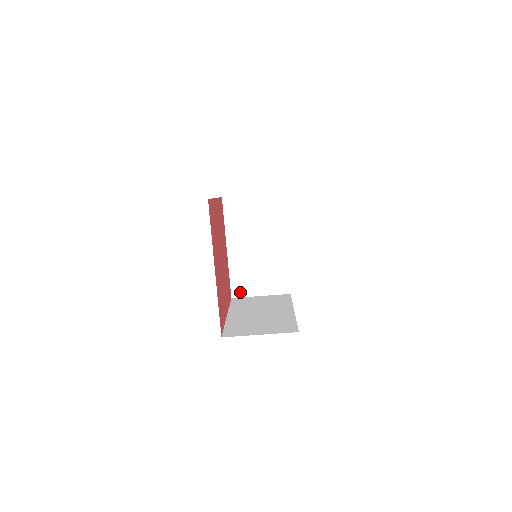
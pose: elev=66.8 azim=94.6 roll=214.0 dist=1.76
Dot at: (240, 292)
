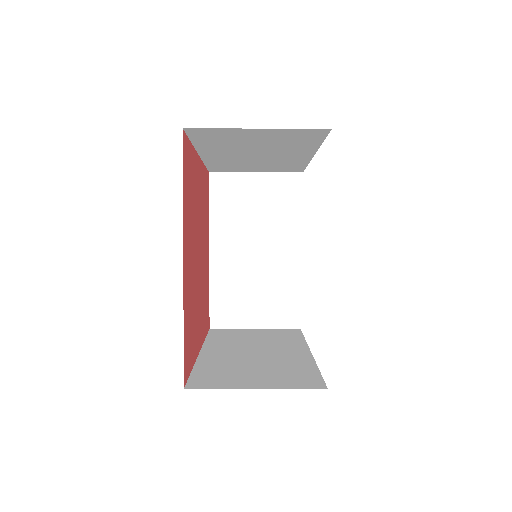
Dot at: (224, 320)
